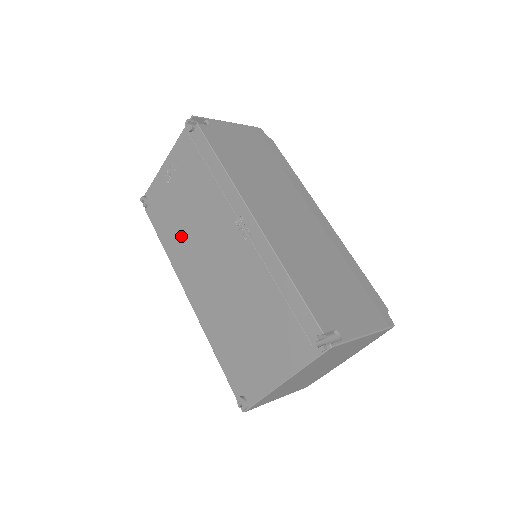
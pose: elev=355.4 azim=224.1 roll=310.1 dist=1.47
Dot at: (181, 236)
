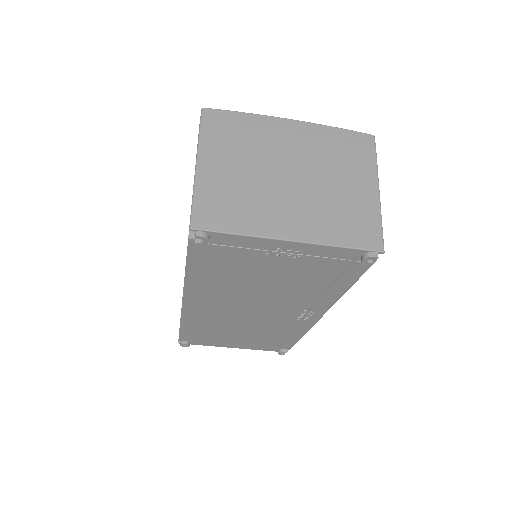
Dot at: (229, 285)
